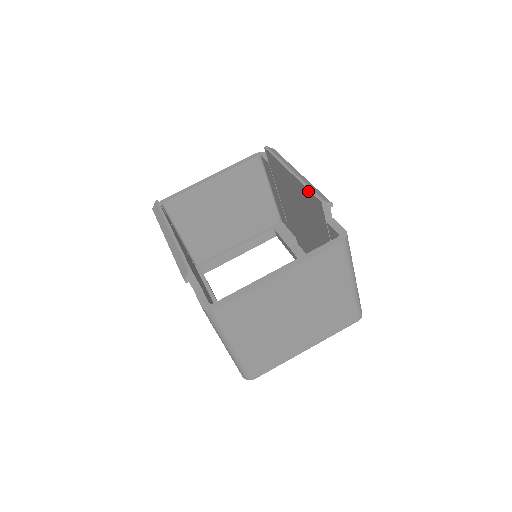
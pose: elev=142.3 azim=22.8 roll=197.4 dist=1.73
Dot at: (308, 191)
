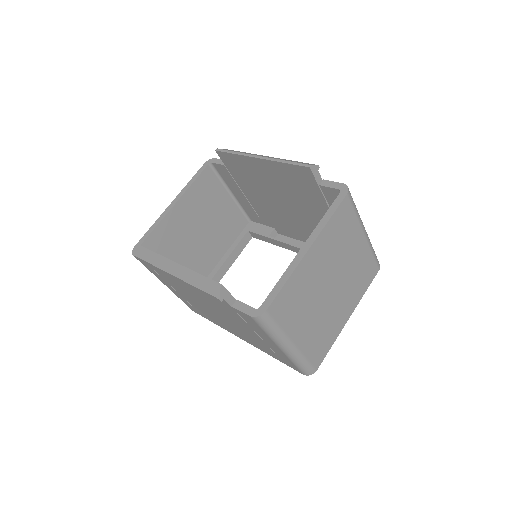
Dot at: (288, 165)
